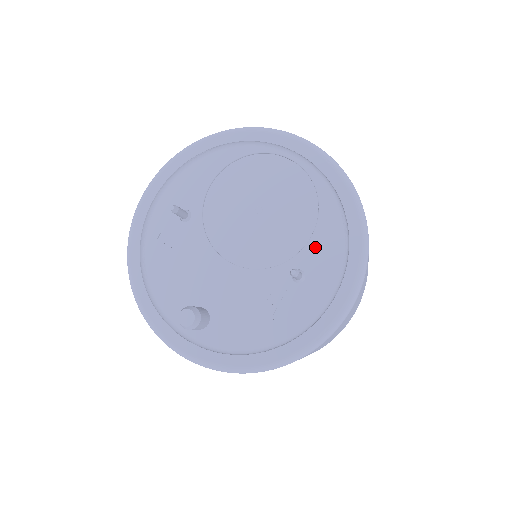
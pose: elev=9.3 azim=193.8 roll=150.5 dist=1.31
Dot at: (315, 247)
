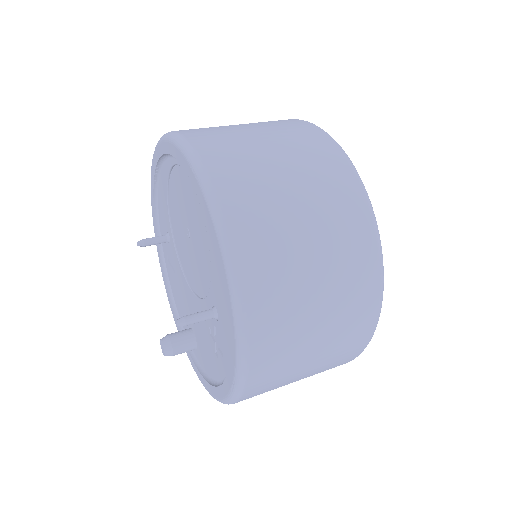
Dot at: (214, 281)
